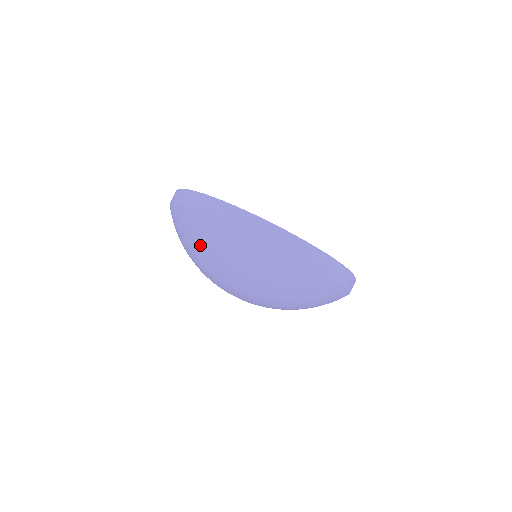
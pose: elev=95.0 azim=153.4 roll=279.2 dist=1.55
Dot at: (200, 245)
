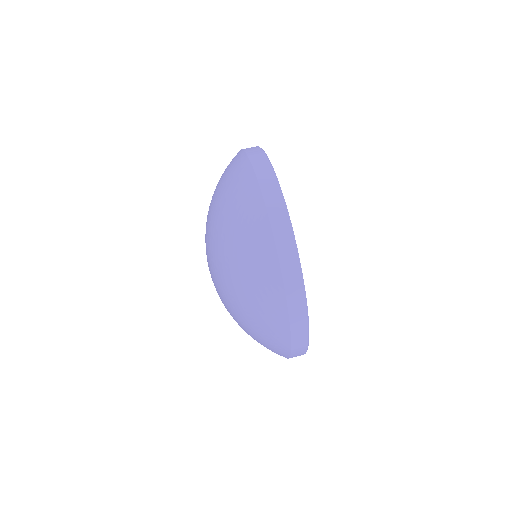
Dot at: (230, 207)
